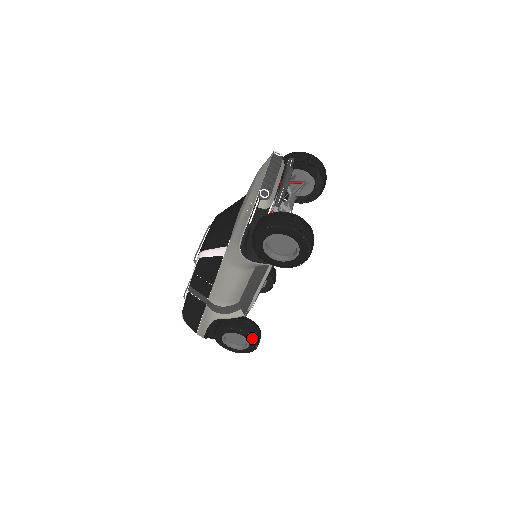
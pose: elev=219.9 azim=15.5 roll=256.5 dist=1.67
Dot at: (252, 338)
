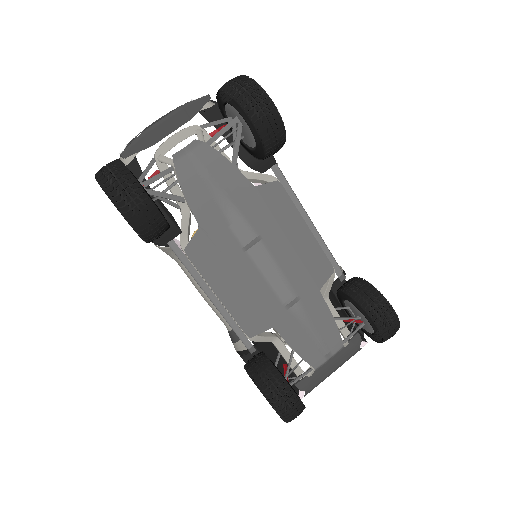
Dot at: (259, 388)
